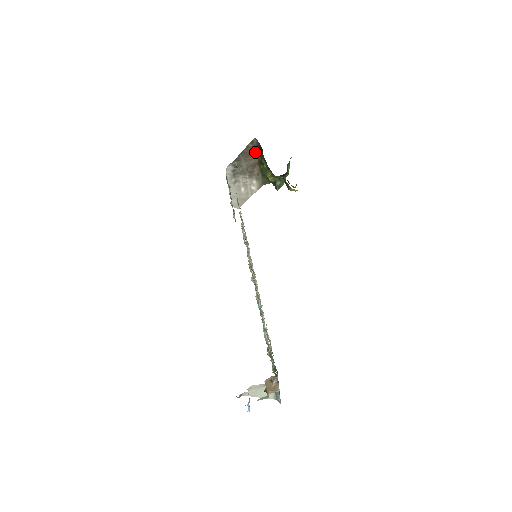
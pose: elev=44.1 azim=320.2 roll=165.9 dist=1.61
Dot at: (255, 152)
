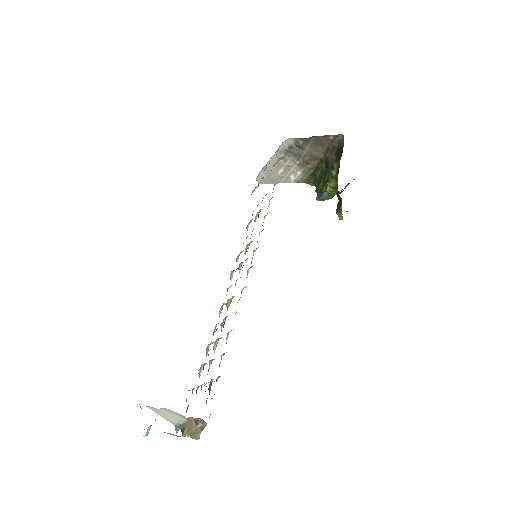
Dot at: (330, 147)
